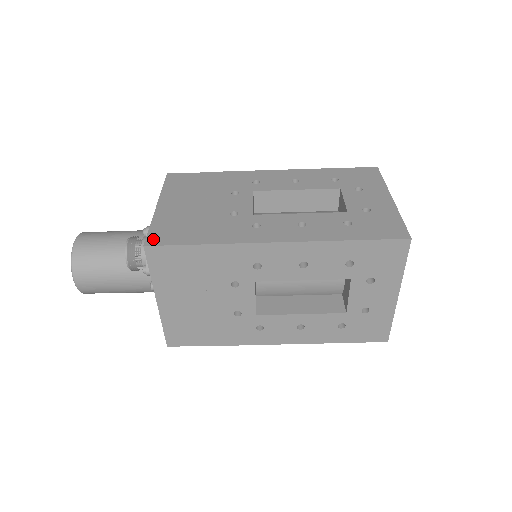
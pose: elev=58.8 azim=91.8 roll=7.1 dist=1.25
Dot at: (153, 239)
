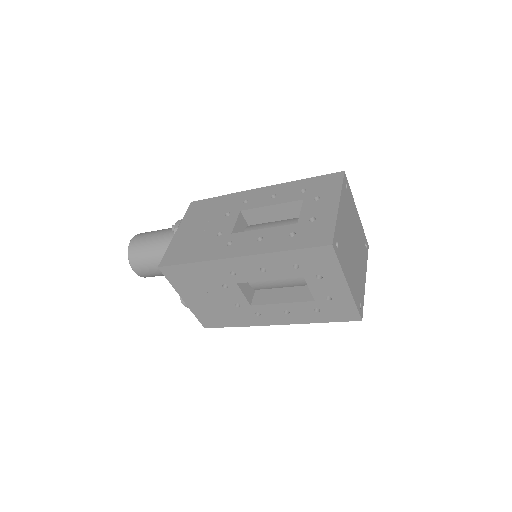
Dot at: (205, 325)
